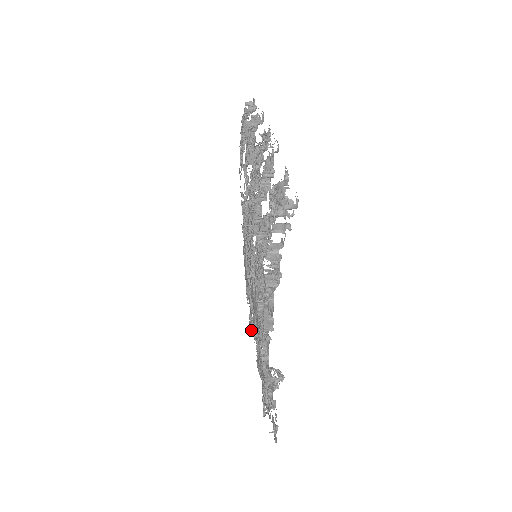
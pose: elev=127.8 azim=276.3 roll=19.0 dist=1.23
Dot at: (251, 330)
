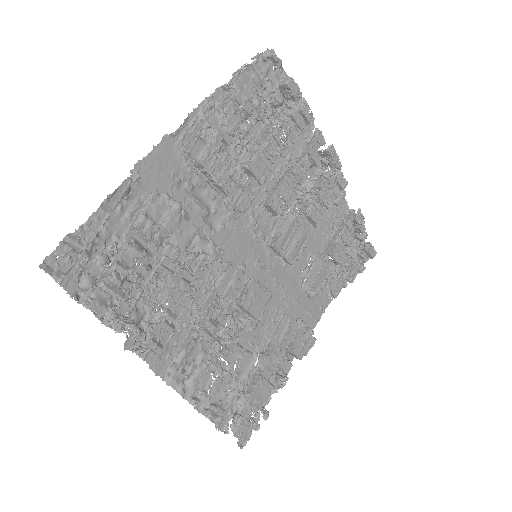
Dot at: occluded
